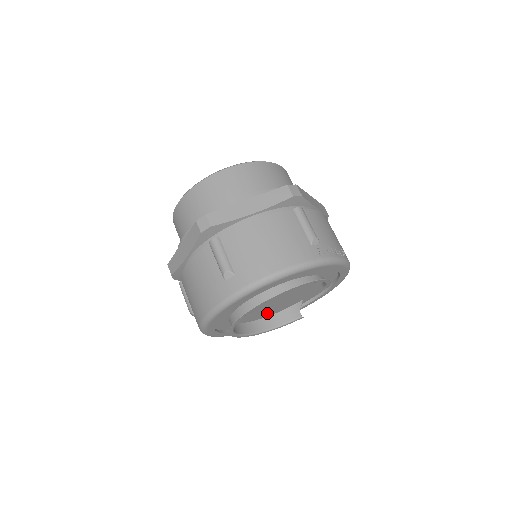
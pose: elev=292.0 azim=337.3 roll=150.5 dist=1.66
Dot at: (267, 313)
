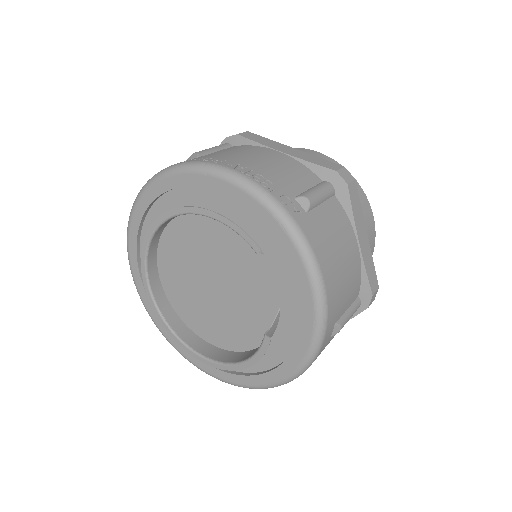
Dot at: (241, 333)
